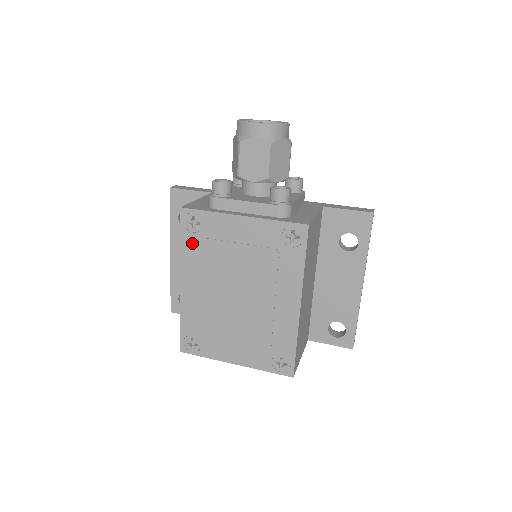
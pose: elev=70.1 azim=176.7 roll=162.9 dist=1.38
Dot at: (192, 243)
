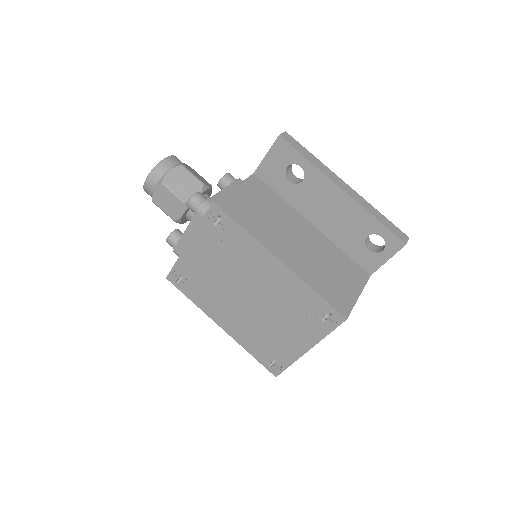
Dot at: (193, 293)
